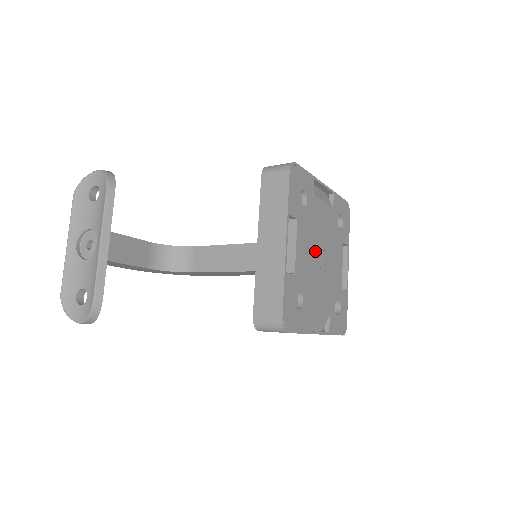
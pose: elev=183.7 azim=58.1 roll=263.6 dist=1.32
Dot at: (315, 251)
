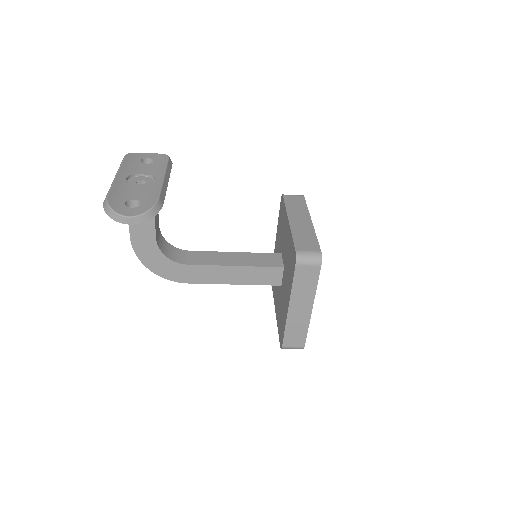
Dot at: occluded
